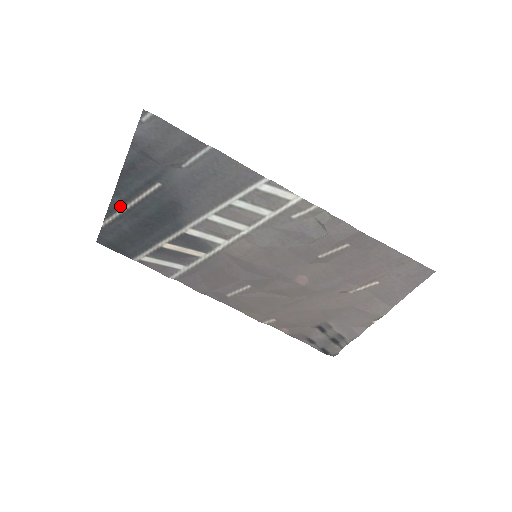
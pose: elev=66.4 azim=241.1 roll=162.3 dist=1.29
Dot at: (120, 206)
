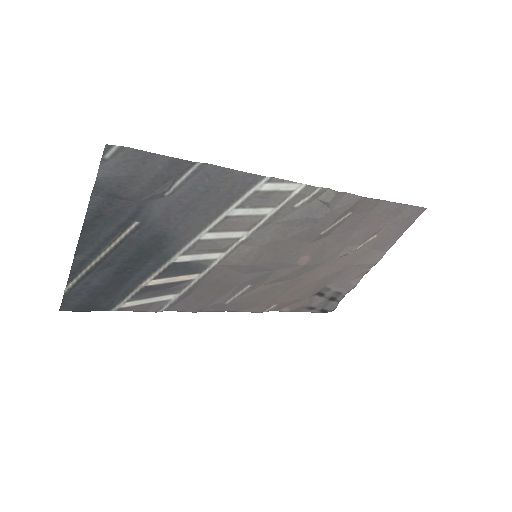
Dot at: (86, 263)
